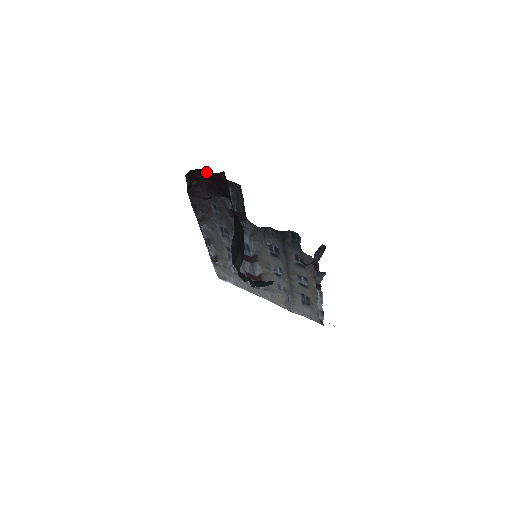
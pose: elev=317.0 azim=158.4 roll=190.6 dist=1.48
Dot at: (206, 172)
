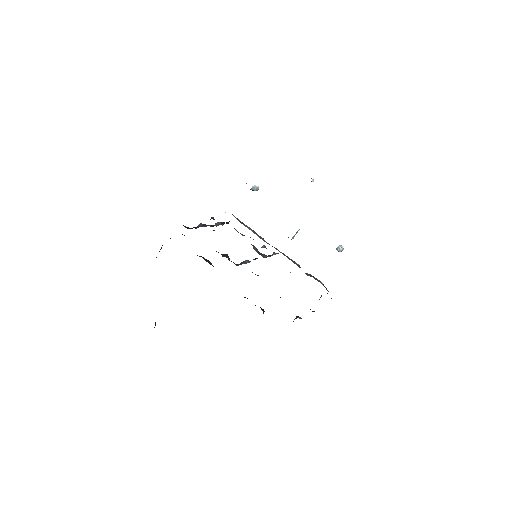
Dot at: occluded
